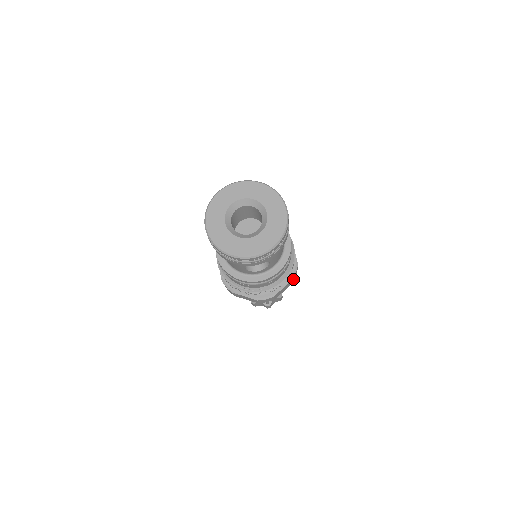
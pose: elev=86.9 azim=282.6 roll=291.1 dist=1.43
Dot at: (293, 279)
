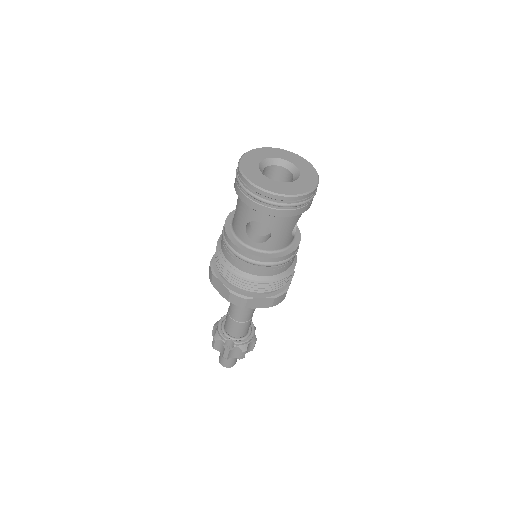
Dot at: (275, 300)
